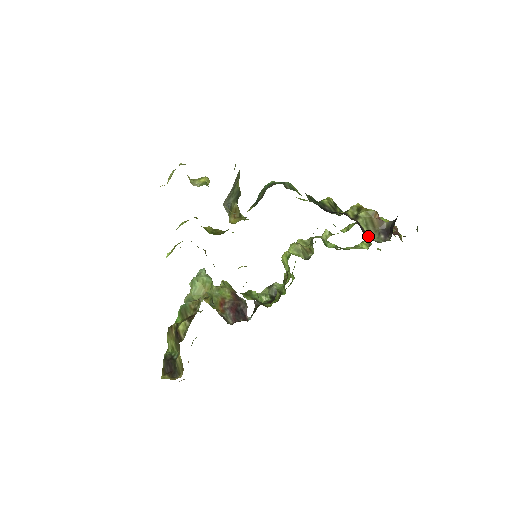
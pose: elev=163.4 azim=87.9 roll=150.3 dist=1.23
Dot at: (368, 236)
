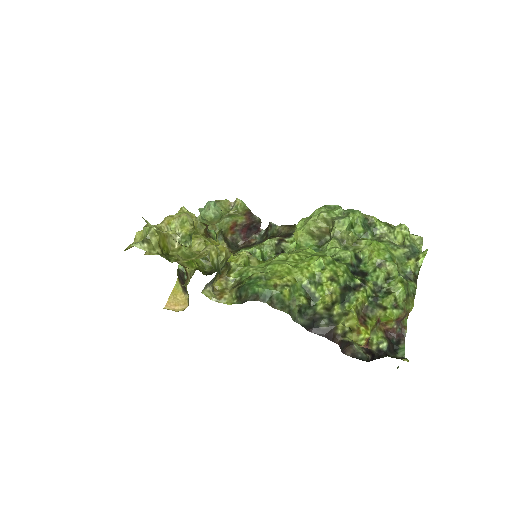
Dot at: (351, 343)
